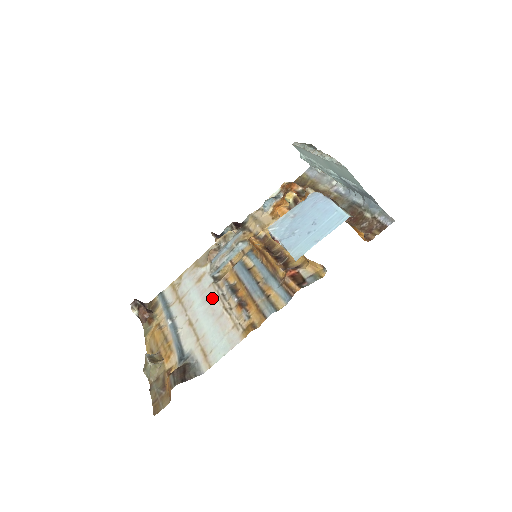
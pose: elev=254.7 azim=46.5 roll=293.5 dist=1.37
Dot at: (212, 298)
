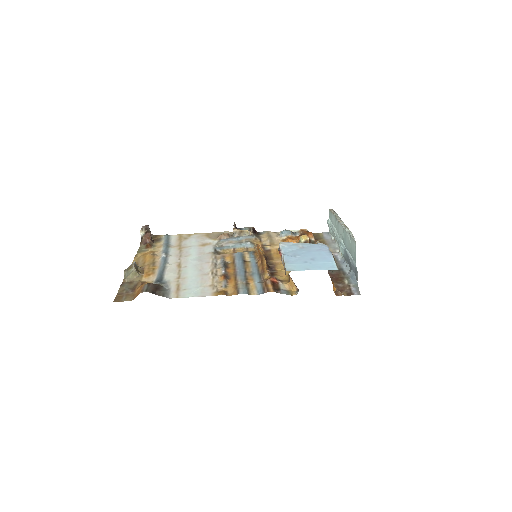
Dot at: (206, 260)
